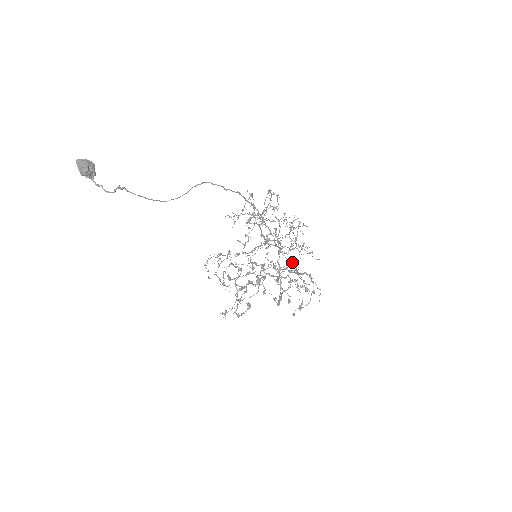
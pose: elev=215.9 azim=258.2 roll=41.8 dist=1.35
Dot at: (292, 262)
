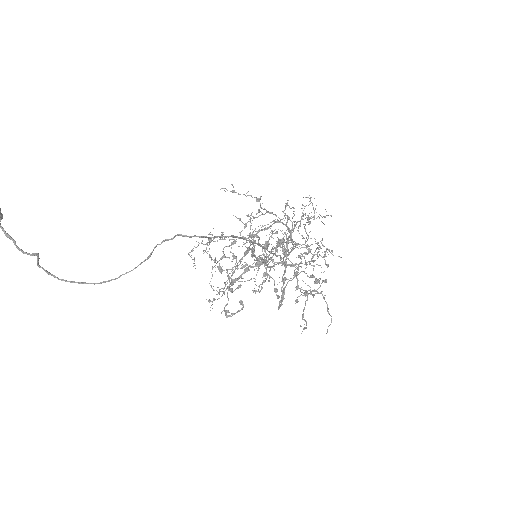
Dot at: occluded
